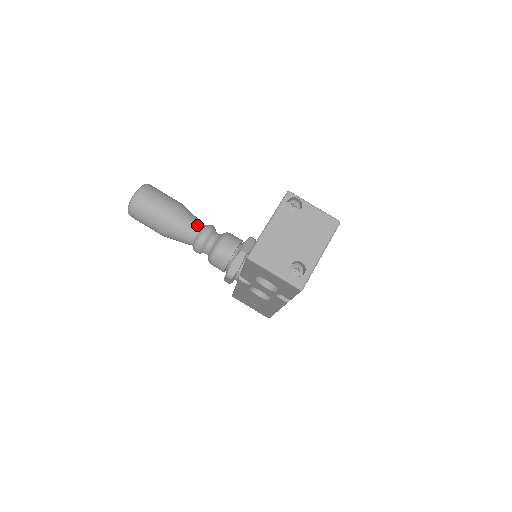
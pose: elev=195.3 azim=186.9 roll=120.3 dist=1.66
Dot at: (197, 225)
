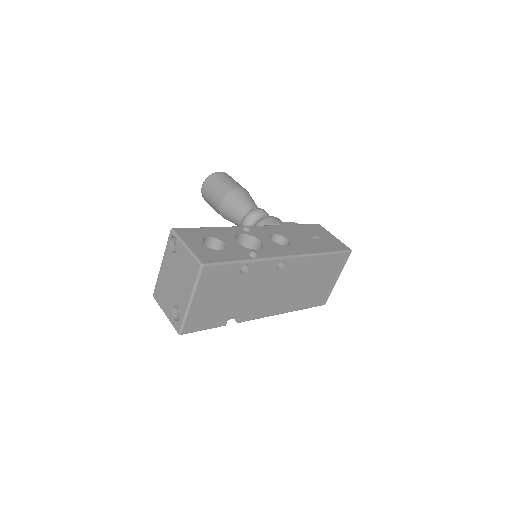
Dot at: (241, 213)
